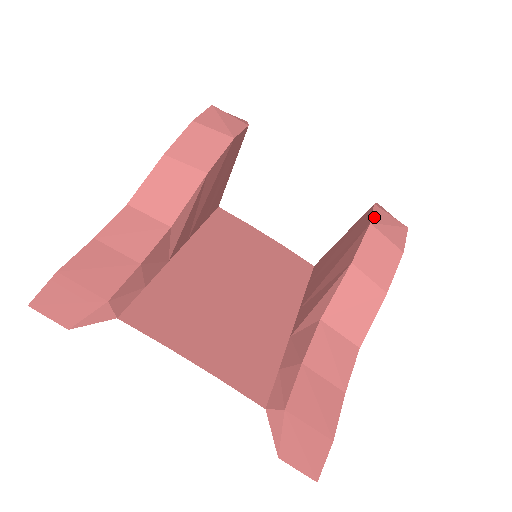
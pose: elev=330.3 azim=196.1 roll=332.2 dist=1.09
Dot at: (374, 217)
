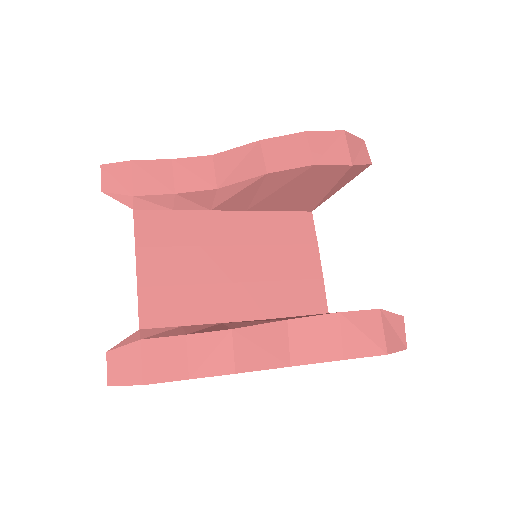
Dot at: (355, 314)
